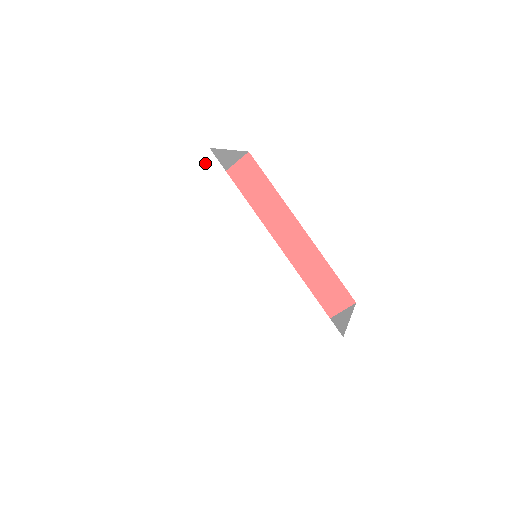
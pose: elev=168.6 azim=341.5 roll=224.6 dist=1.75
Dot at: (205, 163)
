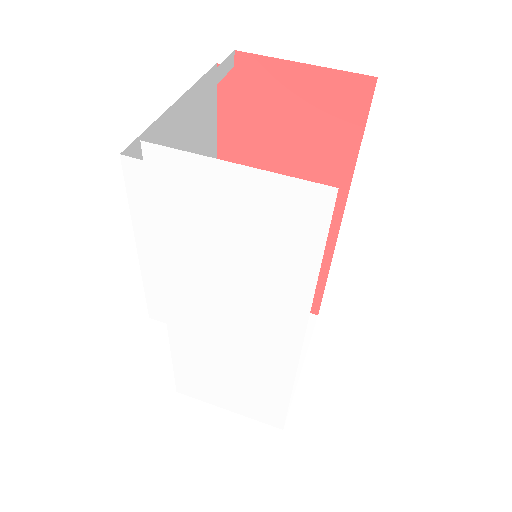
Dot at: (305, 198)
